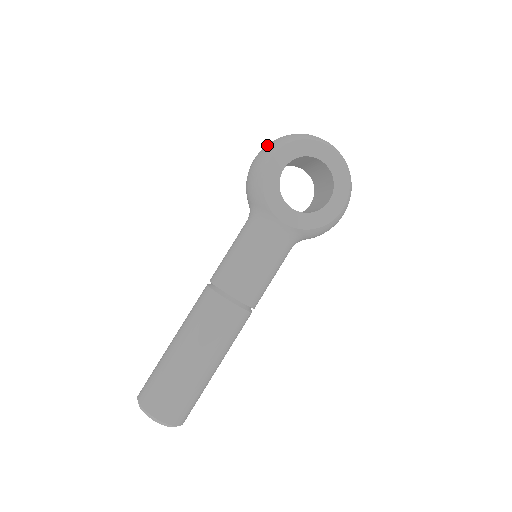
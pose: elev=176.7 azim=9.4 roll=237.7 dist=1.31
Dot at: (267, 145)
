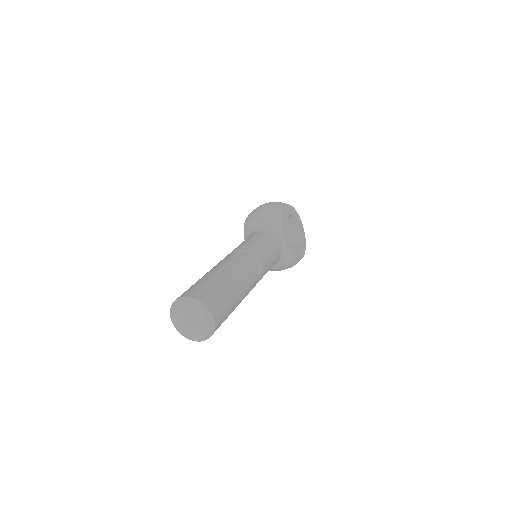
Dot at: occluded
